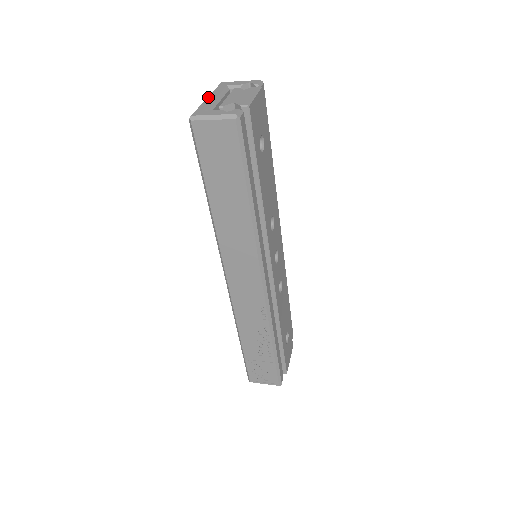
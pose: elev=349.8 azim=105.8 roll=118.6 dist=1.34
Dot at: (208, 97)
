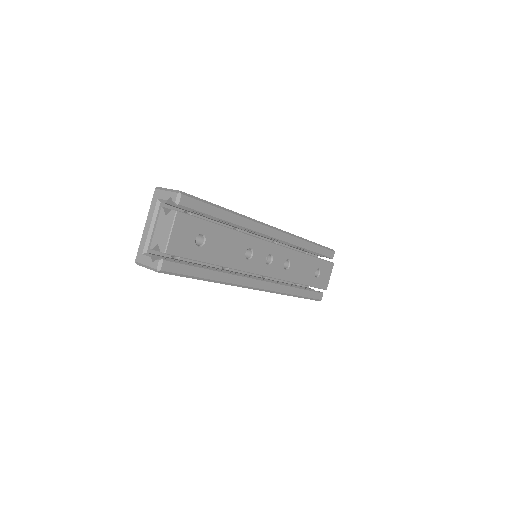
Dot at: (145, 225)
